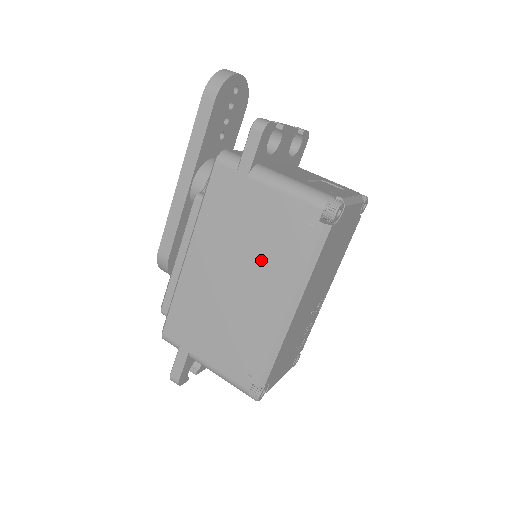
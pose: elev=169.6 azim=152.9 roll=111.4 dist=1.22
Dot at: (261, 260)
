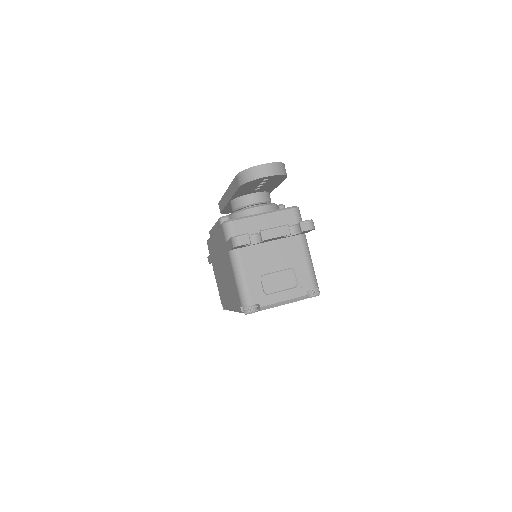
Dot at: (228, 282)
